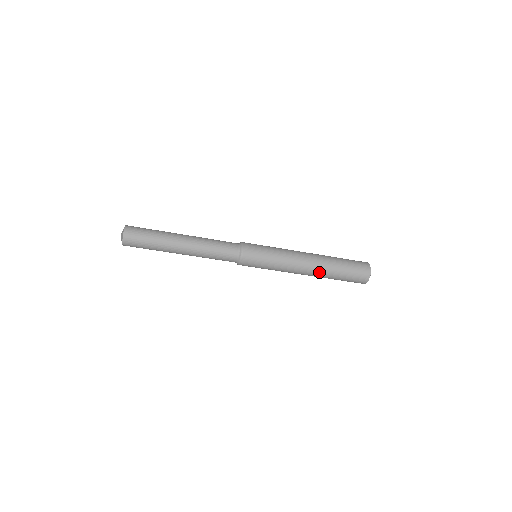
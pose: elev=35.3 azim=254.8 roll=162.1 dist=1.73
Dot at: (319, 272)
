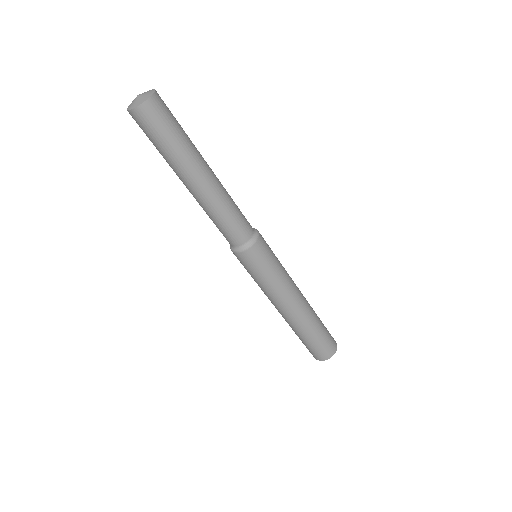
Dot at: (293, 322)
